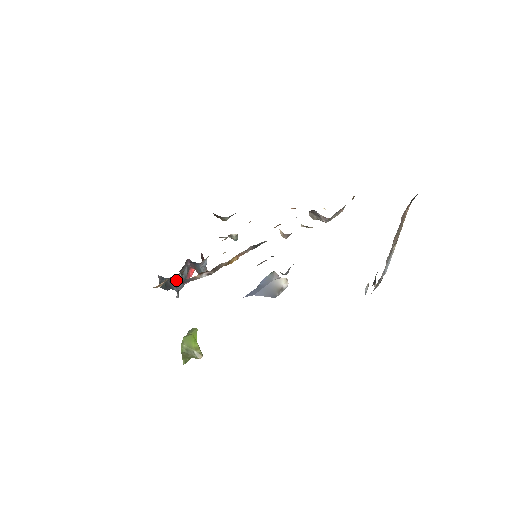
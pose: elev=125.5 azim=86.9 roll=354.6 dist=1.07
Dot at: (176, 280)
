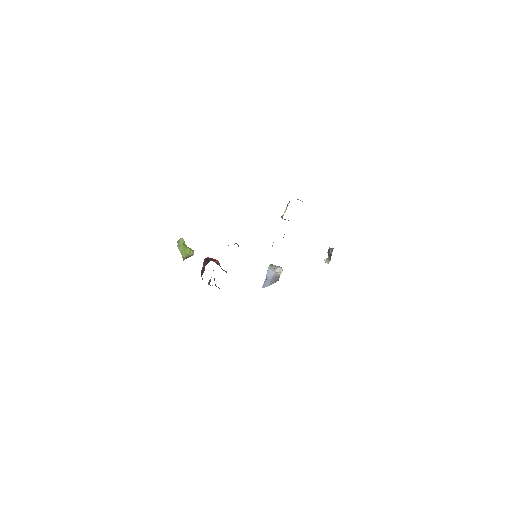
Dot at: occluded
